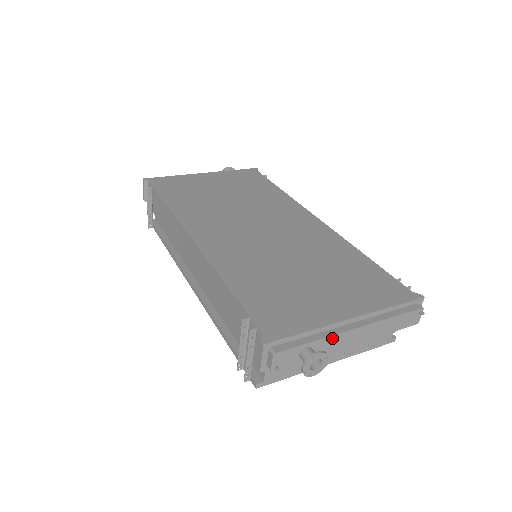
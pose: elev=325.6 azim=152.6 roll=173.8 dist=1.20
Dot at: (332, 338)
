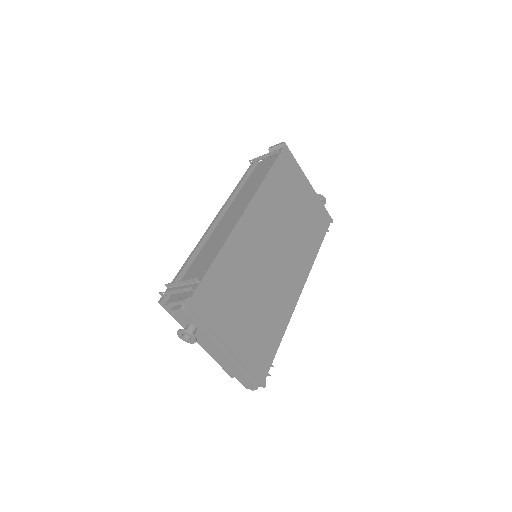
Dot at: (209, 340)
